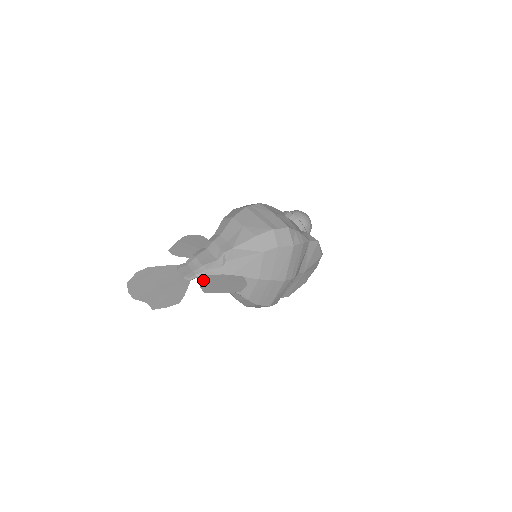
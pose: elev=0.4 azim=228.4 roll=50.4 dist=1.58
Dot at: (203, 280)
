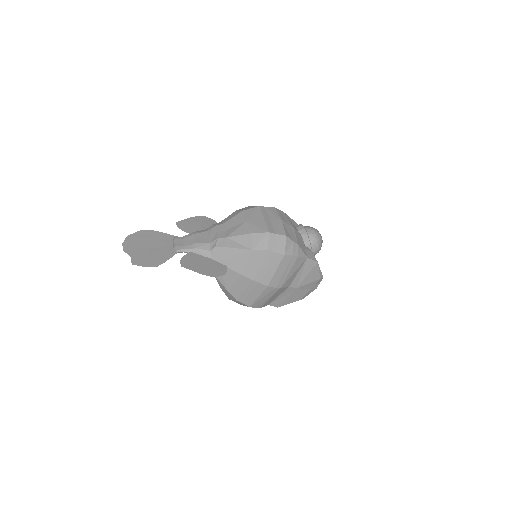
Dot at: (187, 256)
